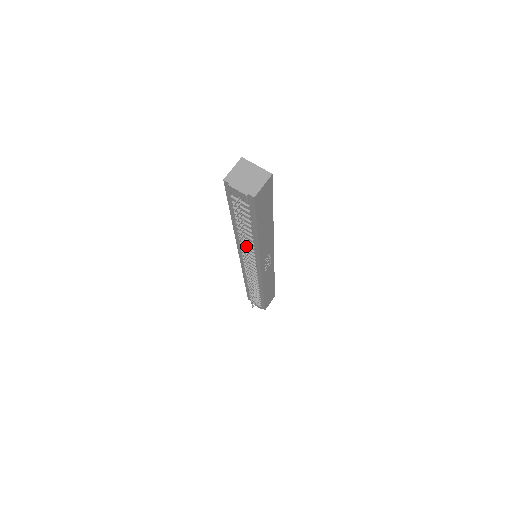
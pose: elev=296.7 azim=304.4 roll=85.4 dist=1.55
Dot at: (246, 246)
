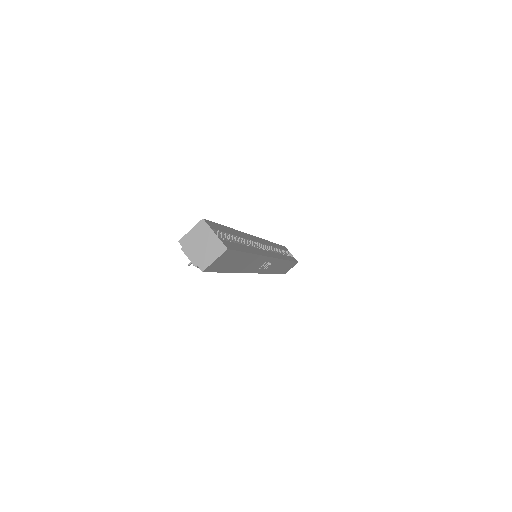
Dot at: occluded
